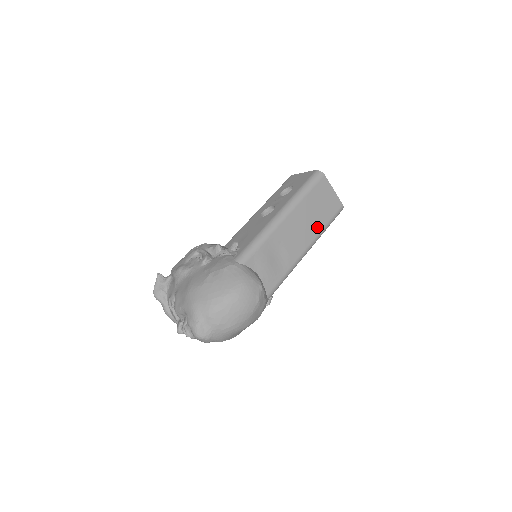
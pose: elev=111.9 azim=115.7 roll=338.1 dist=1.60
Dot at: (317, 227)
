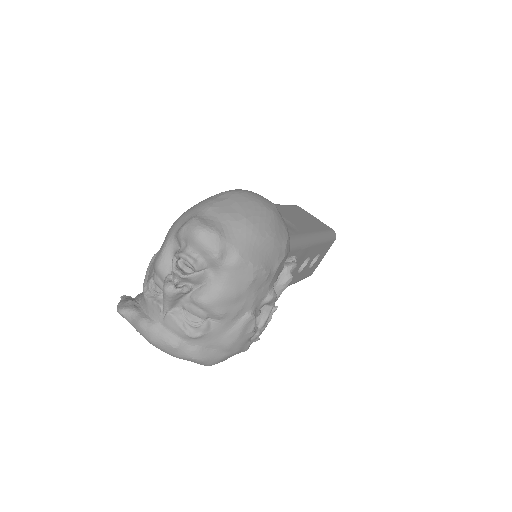
Dot at: (315, 227)
